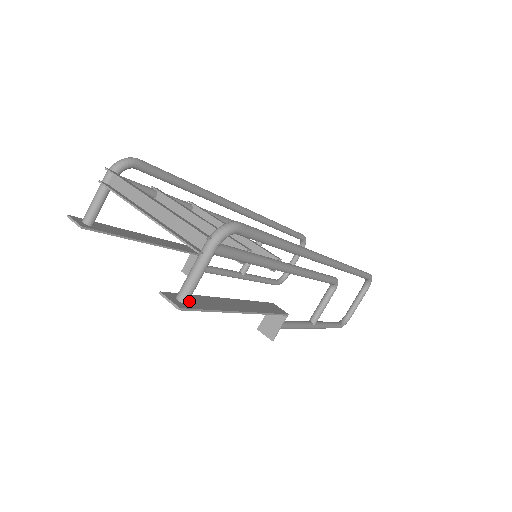
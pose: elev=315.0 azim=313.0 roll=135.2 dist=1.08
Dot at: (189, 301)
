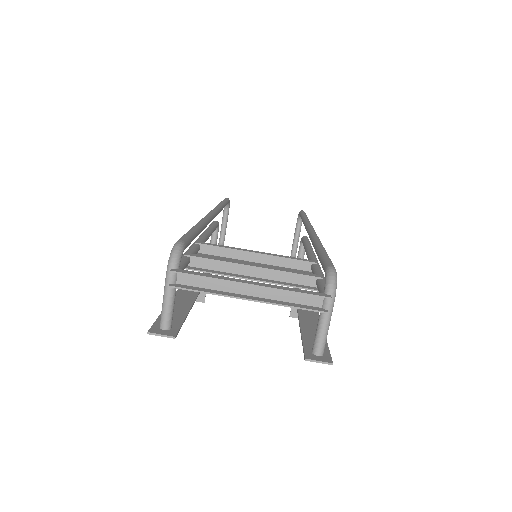
Dot at: occluded
